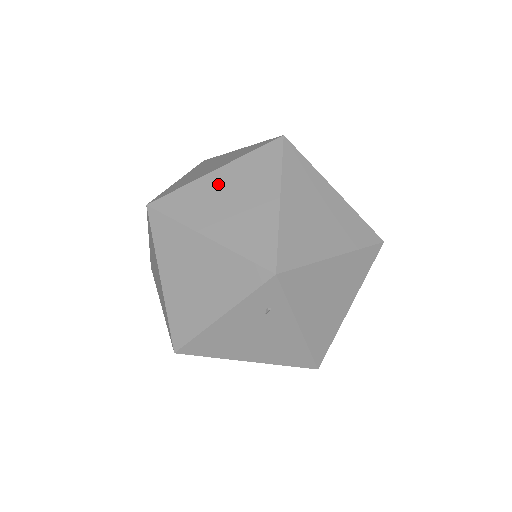
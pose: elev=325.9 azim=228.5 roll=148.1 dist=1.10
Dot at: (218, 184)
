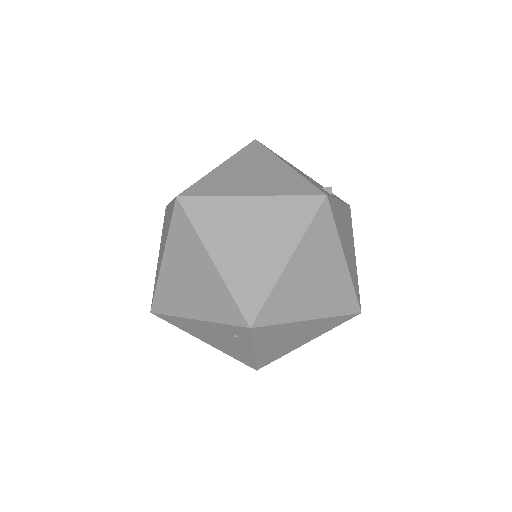
Dot at: (246, 213)
